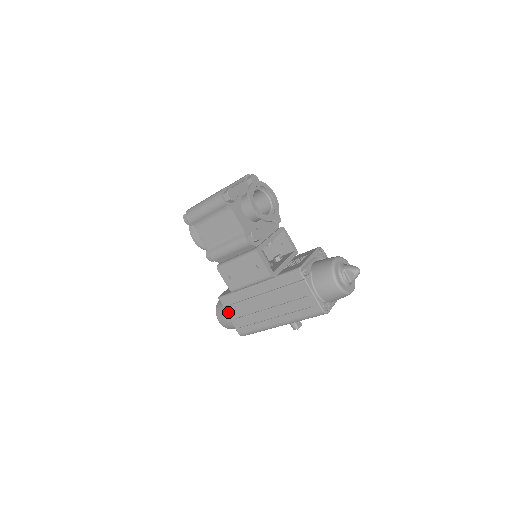
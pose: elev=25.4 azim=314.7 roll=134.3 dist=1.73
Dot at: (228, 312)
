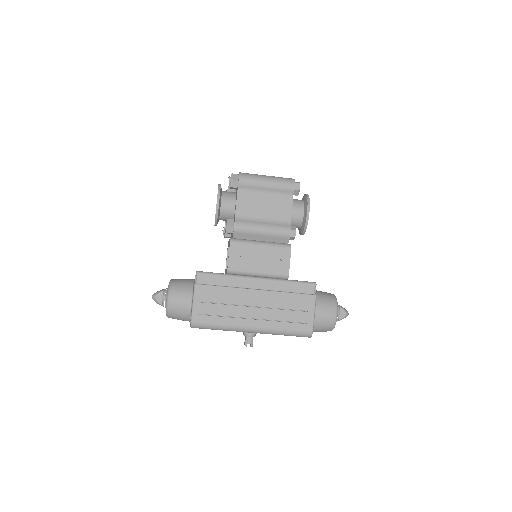
Dot at: (199, 291)
